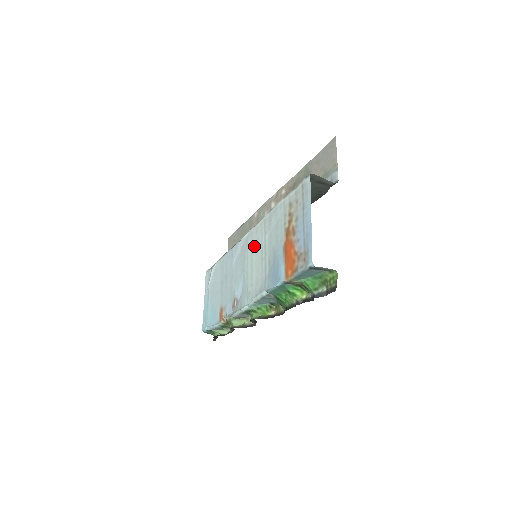
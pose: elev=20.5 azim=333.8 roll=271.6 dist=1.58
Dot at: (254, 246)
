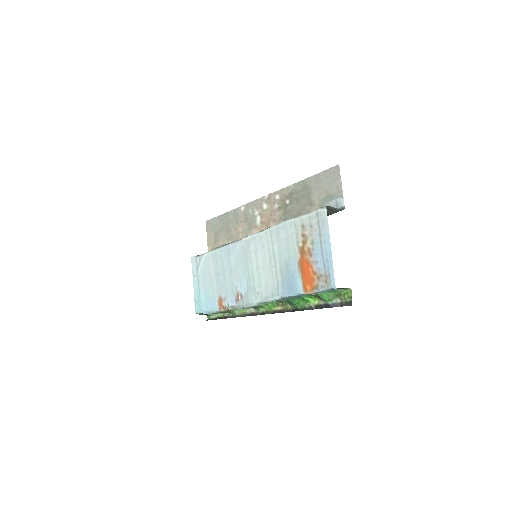
Dot at: (259, 252)
